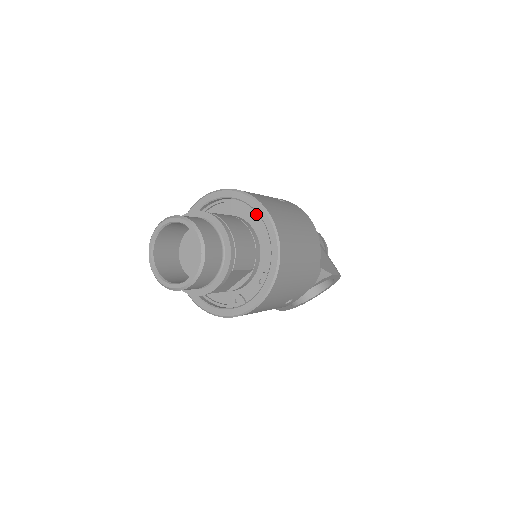
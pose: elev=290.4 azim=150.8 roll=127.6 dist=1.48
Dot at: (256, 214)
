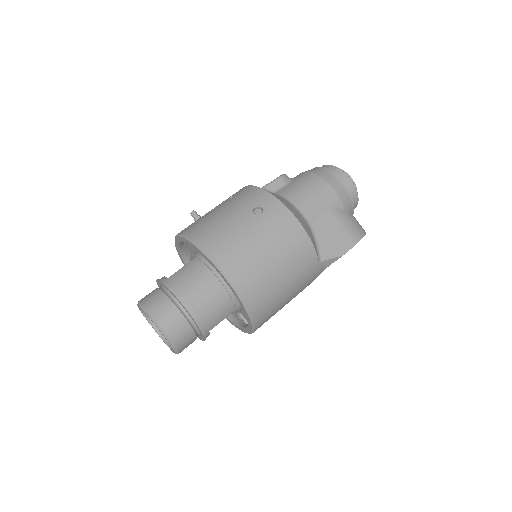
Dot at: occluded
